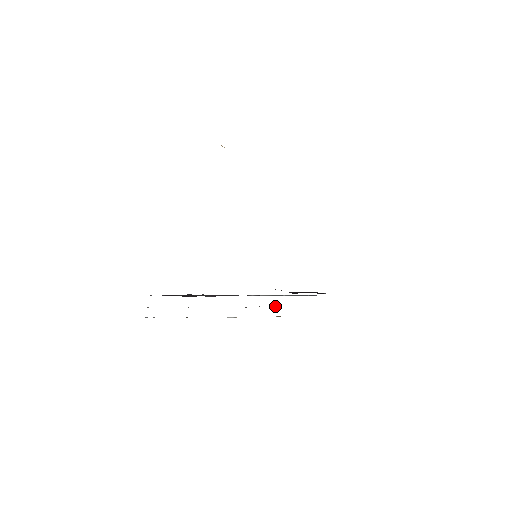
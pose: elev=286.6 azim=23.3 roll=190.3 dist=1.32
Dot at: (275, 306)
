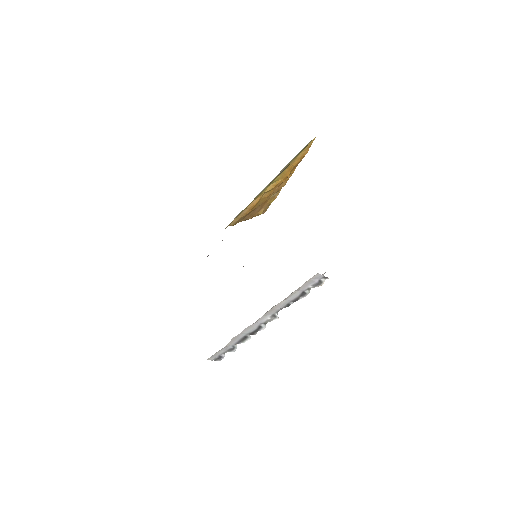
Dot at: occluded
